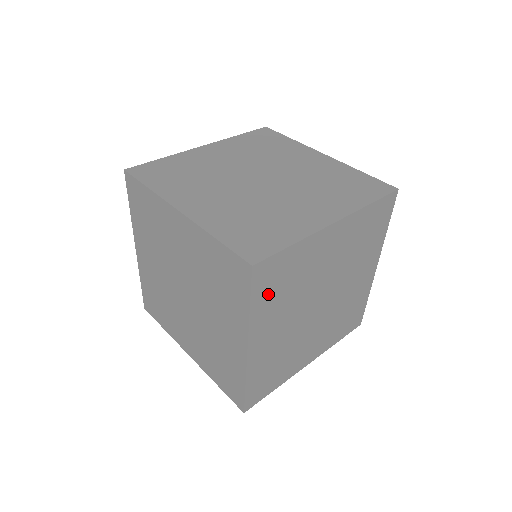
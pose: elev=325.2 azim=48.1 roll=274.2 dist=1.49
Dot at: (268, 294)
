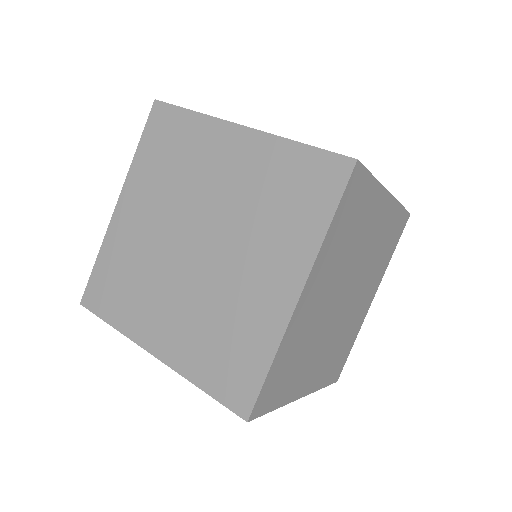
Dot at: (342, 222)
